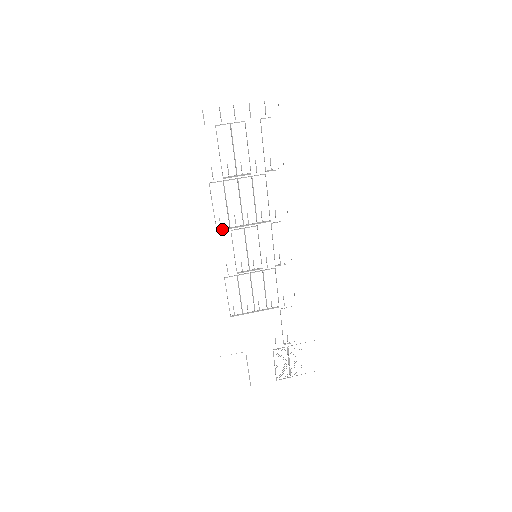
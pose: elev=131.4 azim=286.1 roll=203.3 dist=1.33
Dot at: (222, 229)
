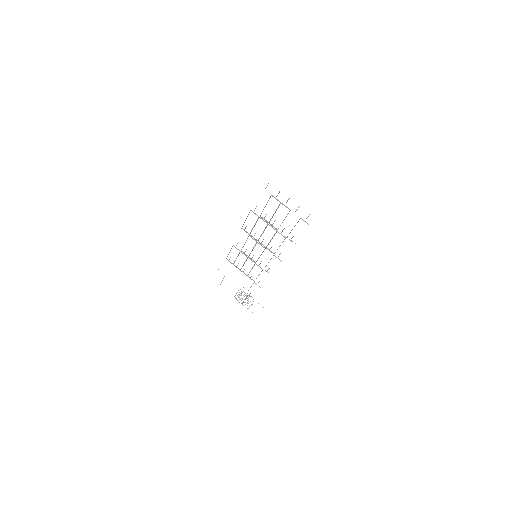
Dot at: (245, 231)
